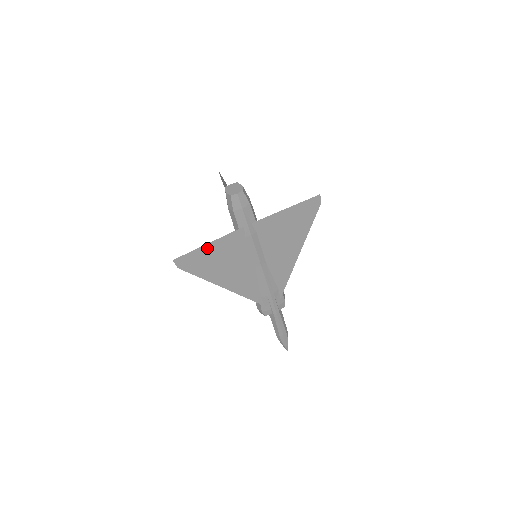
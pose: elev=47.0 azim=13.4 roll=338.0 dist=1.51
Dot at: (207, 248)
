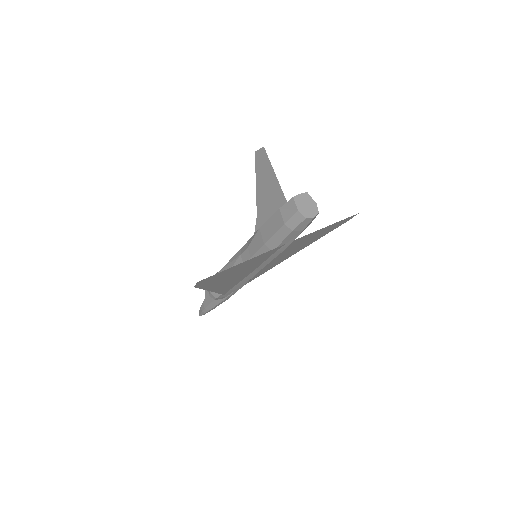
Dot at: (238, 265)
